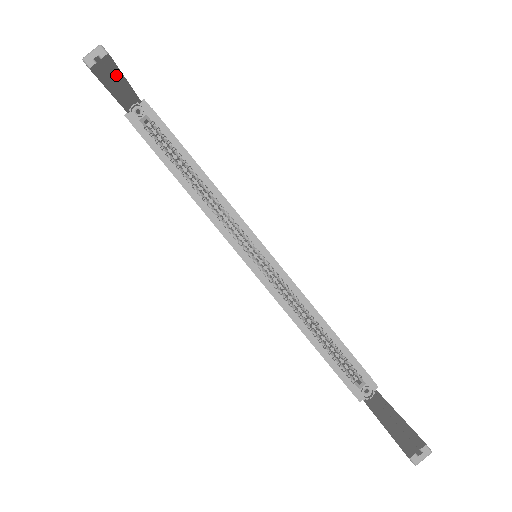
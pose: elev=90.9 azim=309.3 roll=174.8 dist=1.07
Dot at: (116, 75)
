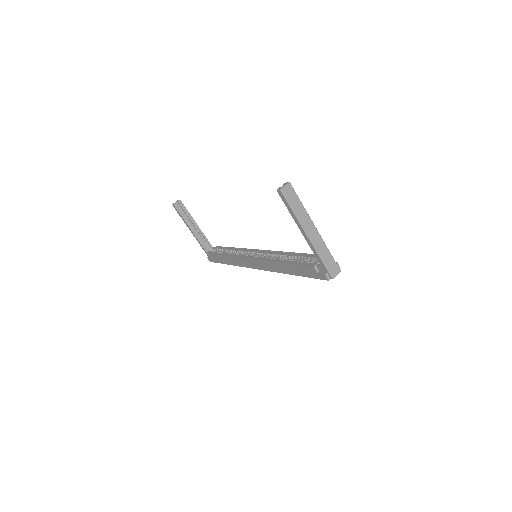
Dot at: (189, 216)
